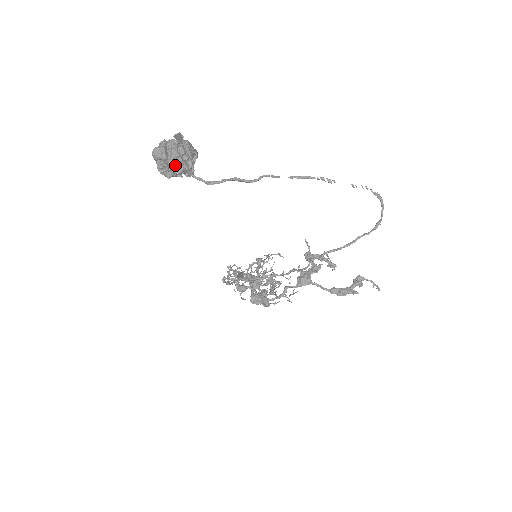
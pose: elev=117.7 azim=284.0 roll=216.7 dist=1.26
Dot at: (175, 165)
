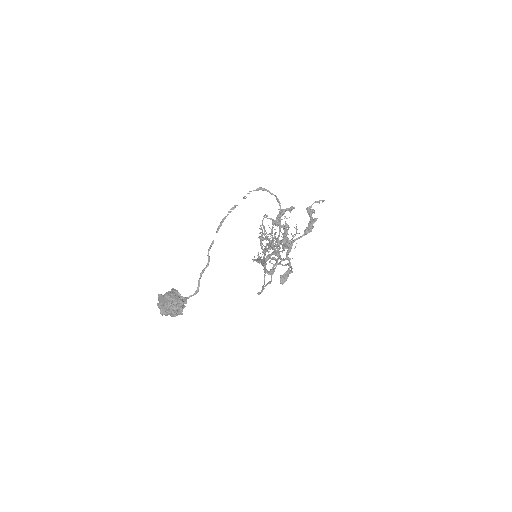
Dot at: (177, 311)
